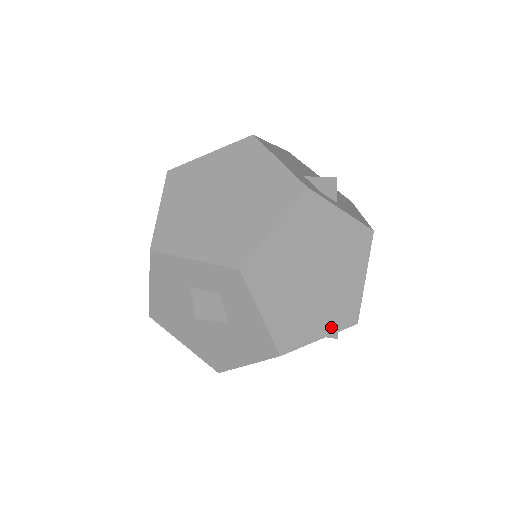
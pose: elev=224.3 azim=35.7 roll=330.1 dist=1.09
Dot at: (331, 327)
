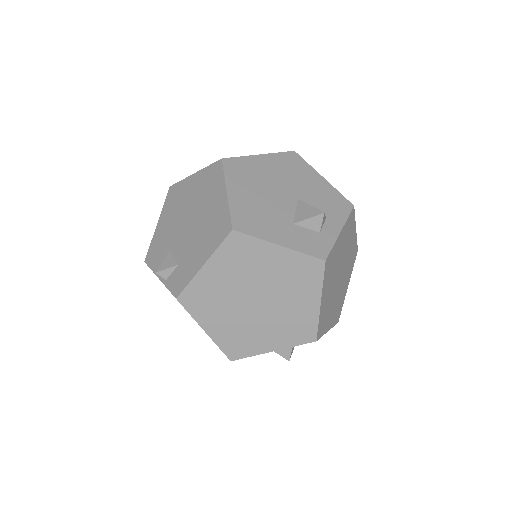
Dot at: (350, 275)
